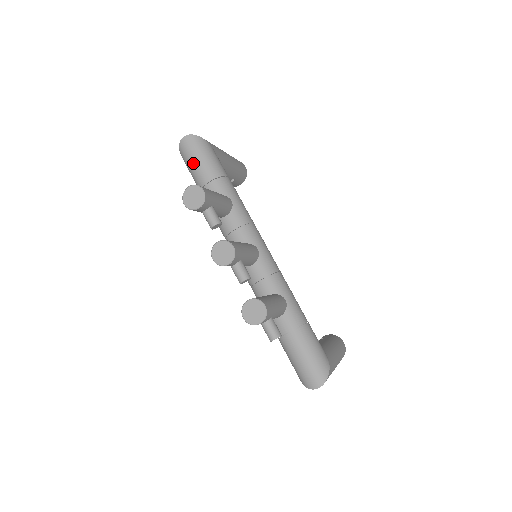
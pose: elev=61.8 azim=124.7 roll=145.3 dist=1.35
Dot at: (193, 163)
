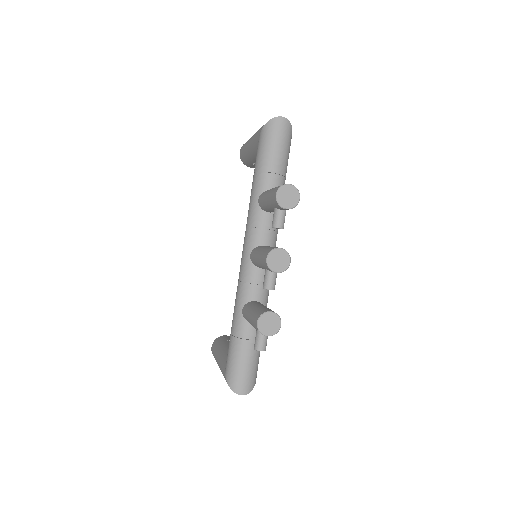
Dot at: (274, 145)
